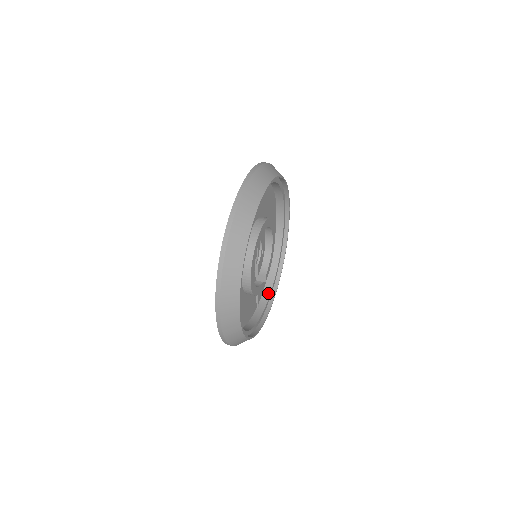
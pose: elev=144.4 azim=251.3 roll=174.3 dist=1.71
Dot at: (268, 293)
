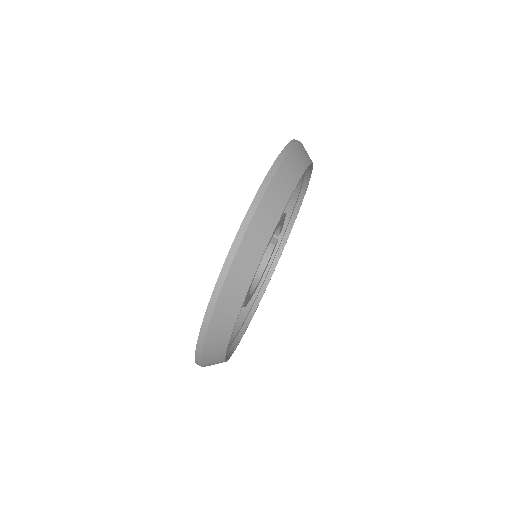
Dot at: (294, 198)
